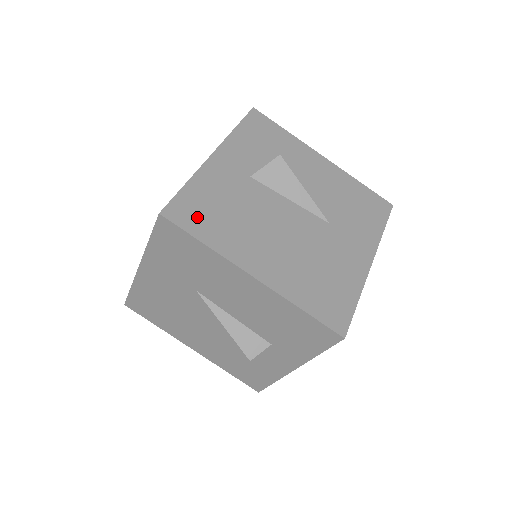
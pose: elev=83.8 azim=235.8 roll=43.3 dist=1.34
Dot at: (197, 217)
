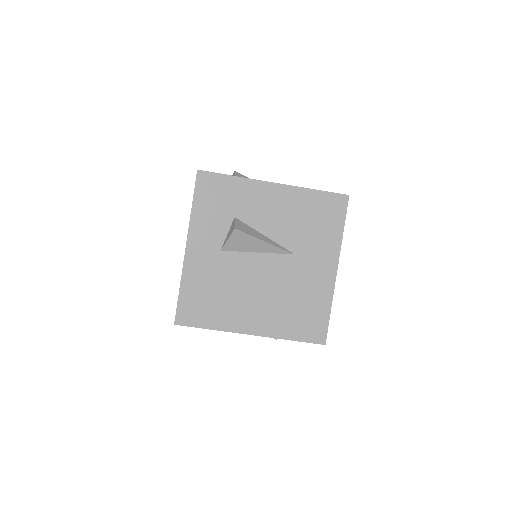
Dot at: (198, 312)
